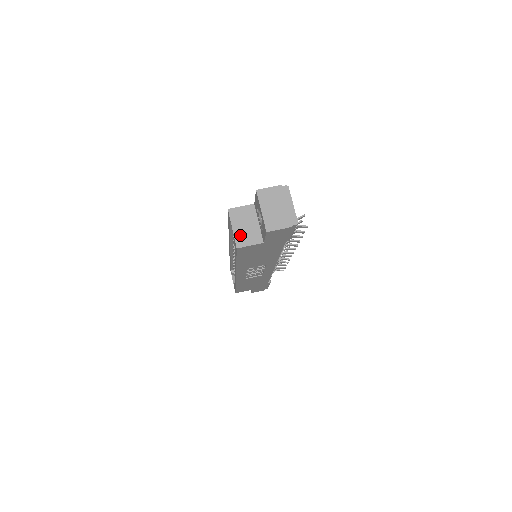
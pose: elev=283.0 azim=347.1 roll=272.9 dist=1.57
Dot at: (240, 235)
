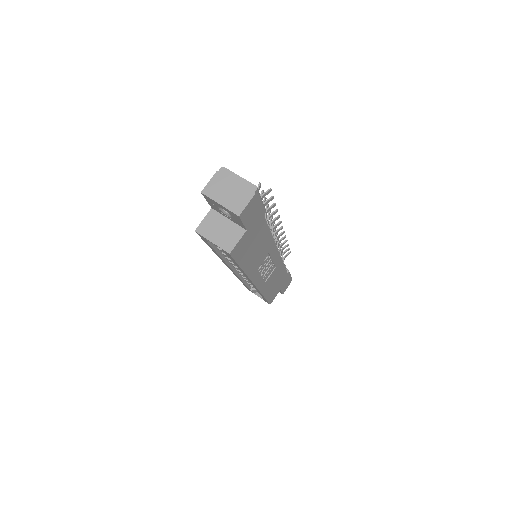
Dot at: (222, 242)
